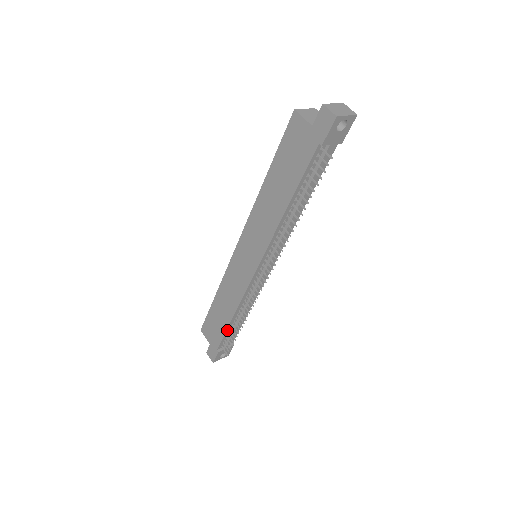
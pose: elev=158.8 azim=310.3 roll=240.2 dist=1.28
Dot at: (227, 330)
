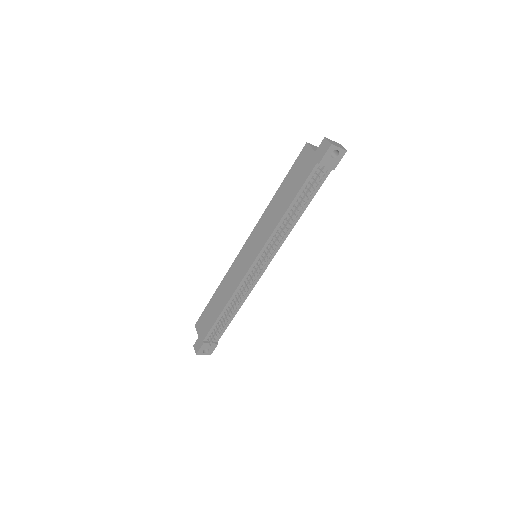
Dot at: (217, 321)
